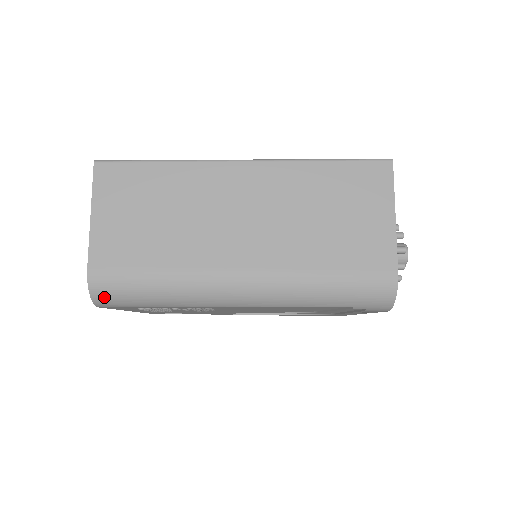
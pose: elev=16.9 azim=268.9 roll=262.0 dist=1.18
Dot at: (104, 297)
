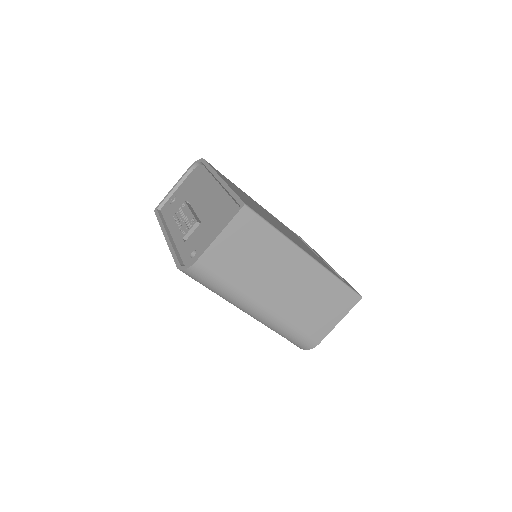
Dot at: (190, 274)
